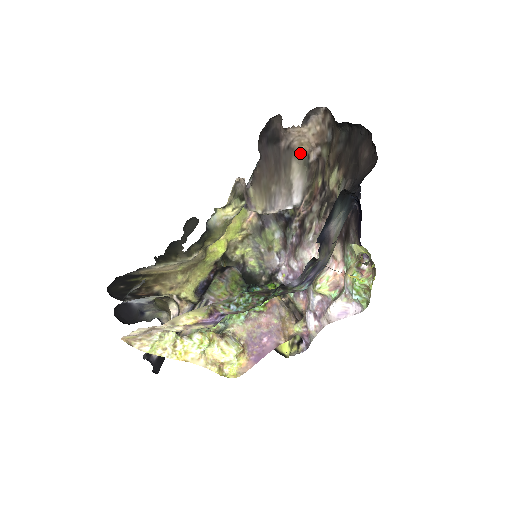
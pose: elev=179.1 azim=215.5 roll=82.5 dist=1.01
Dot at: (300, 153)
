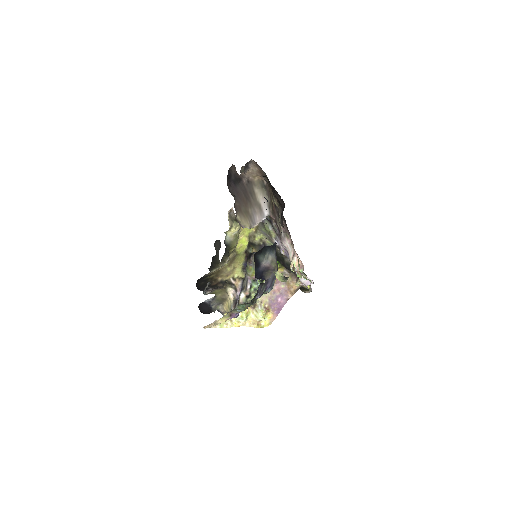
Dot at: (257, 182)
